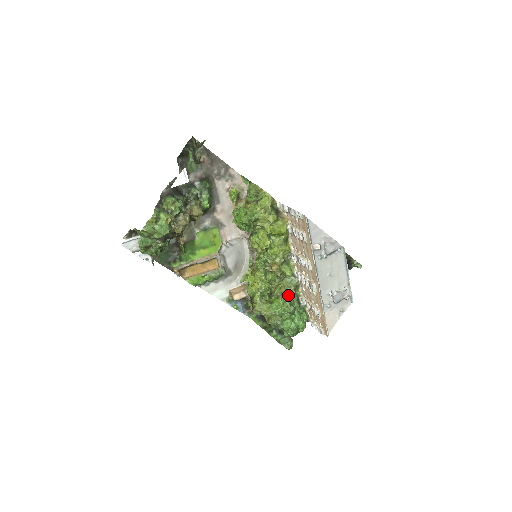
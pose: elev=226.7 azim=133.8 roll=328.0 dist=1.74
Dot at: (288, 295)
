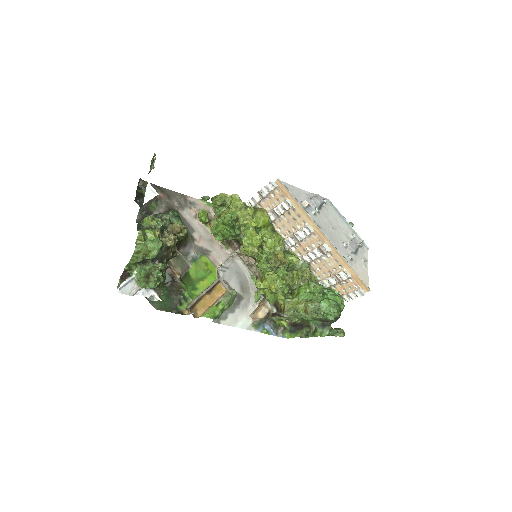
Dot at: (308, 276)
